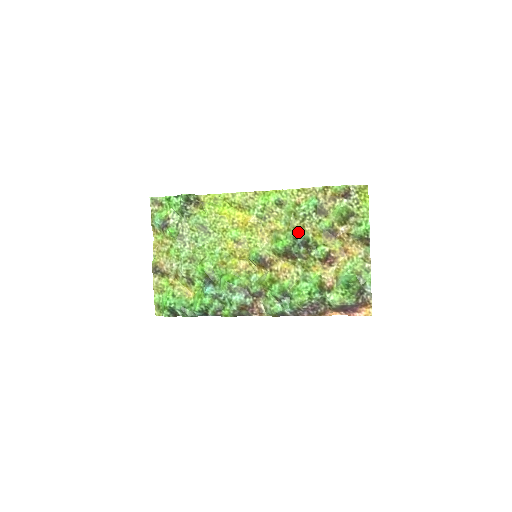
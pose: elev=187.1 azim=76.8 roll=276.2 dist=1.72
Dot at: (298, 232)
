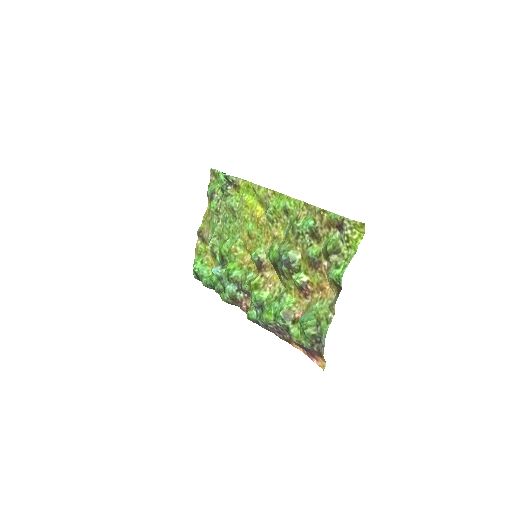
Dot at: (288, 248)
